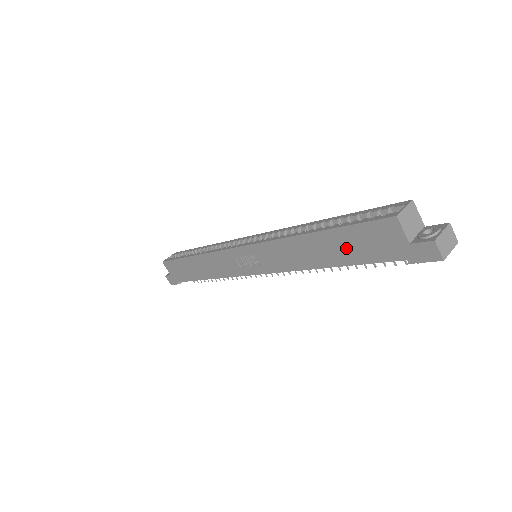
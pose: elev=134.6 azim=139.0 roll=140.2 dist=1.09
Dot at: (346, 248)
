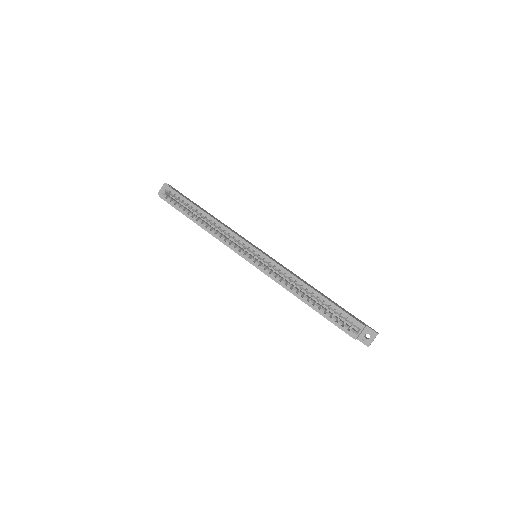
Dot at: occluded
